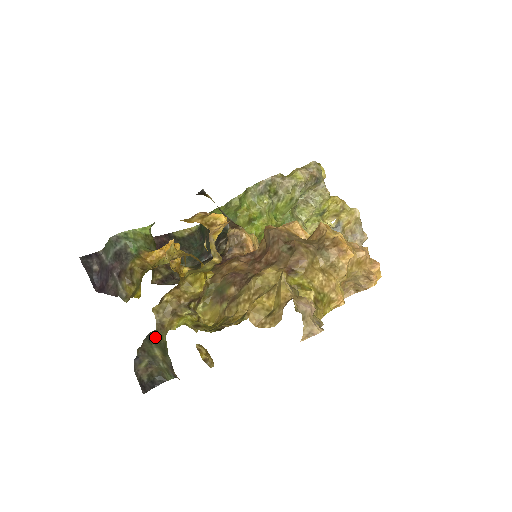
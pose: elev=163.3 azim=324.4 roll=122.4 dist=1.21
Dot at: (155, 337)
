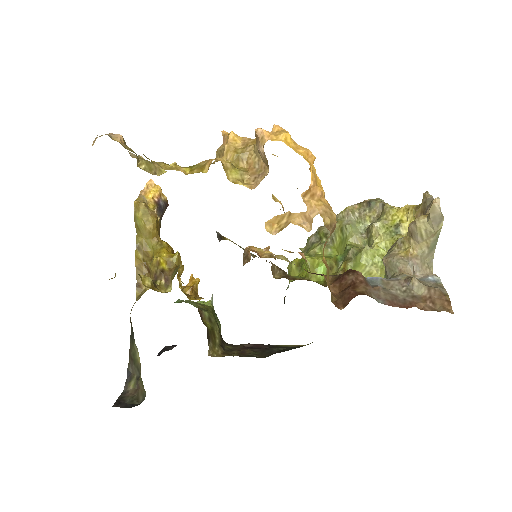
Dot at: occluded
